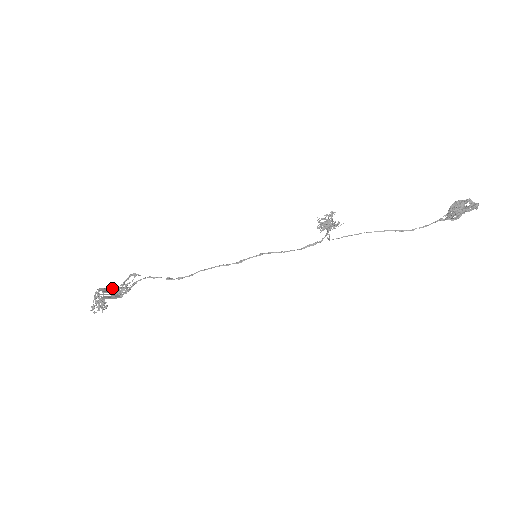
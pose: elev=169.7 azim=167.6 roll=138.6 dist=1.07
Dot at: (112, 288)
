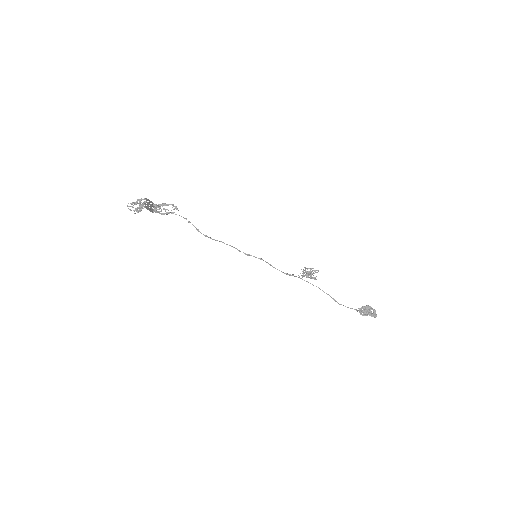
Dot at: (152, 202)
